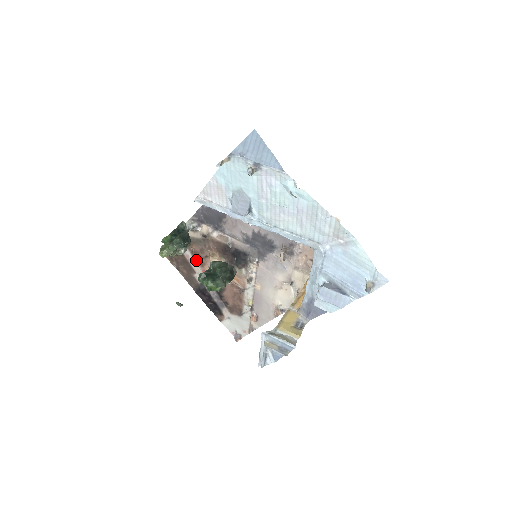
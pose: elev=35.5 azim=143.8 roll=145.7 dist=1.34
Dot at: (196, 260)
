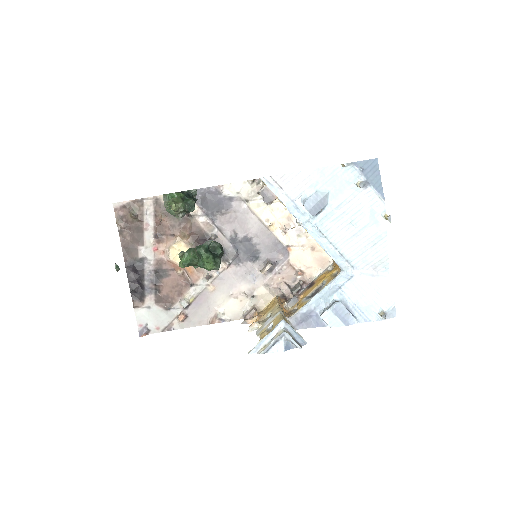
Dot at: (156, 233)
